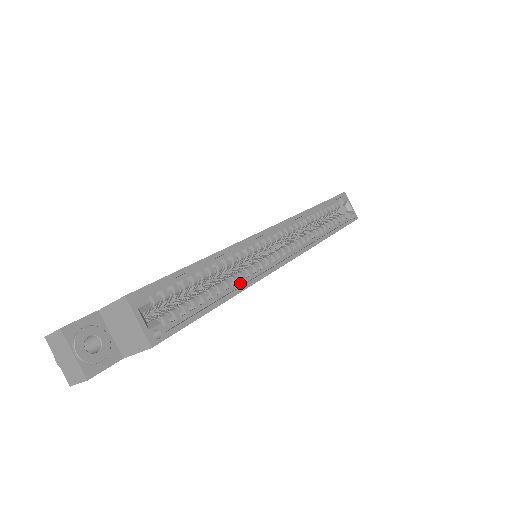
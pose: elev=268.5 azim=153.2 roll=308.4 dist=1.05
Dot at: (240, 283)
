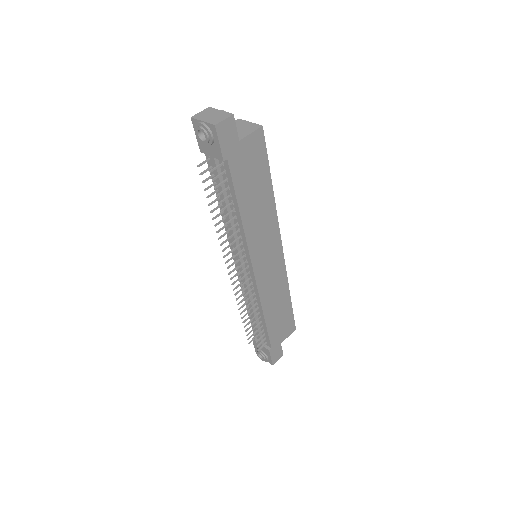
Dot at: occluded
